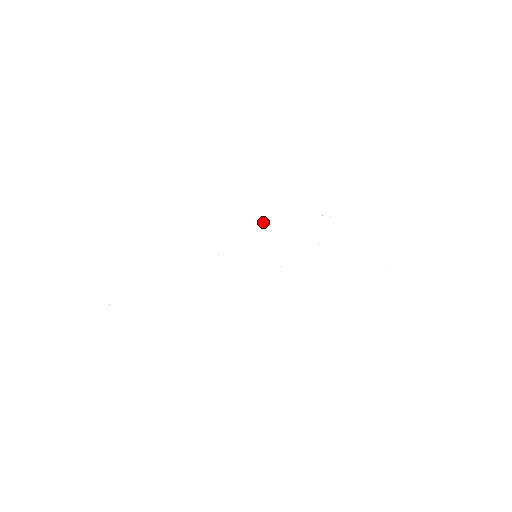
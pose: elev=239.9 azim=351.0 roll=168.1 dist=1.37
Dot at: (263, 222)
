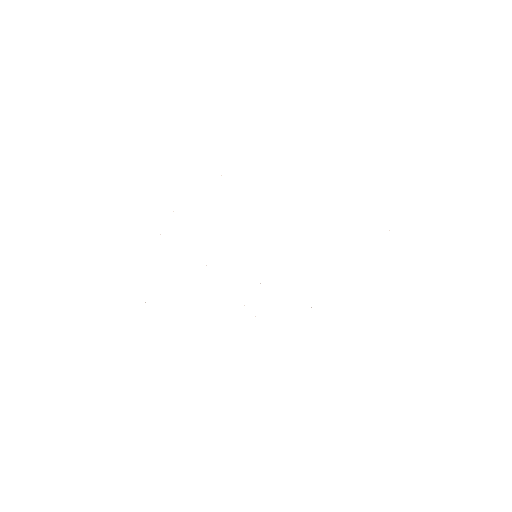
Dot at: occluded
